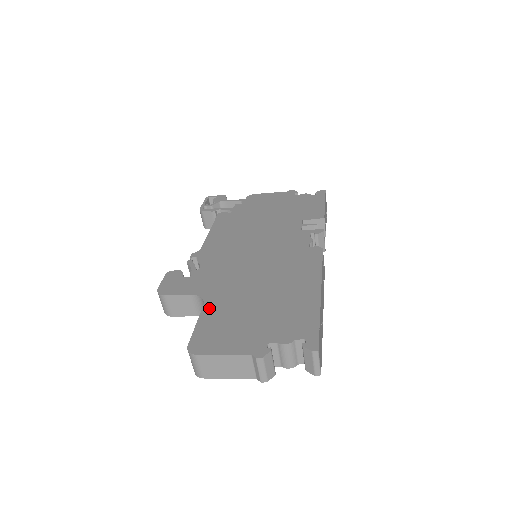
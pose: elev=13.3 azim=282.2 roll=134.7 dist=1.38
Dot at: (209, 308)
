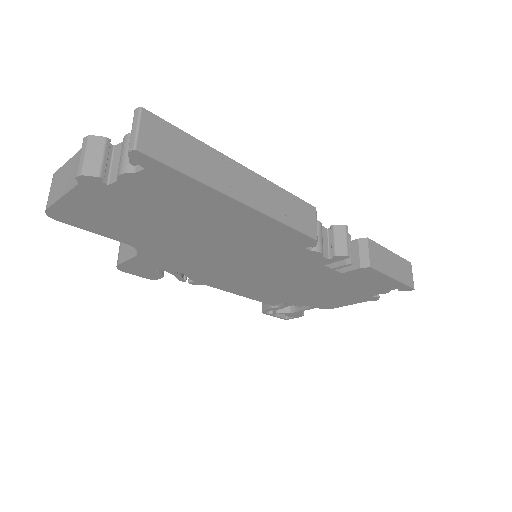
Dot at: occluded
